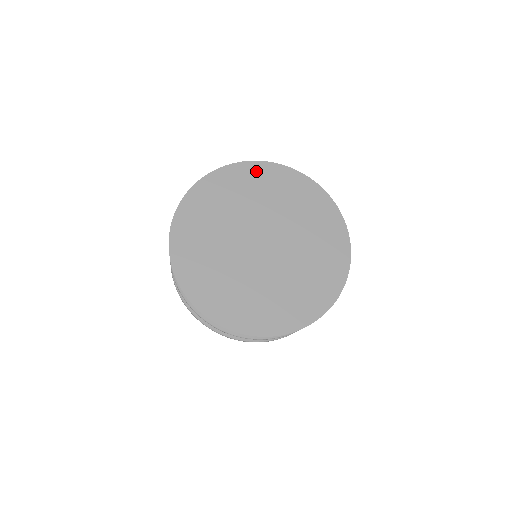
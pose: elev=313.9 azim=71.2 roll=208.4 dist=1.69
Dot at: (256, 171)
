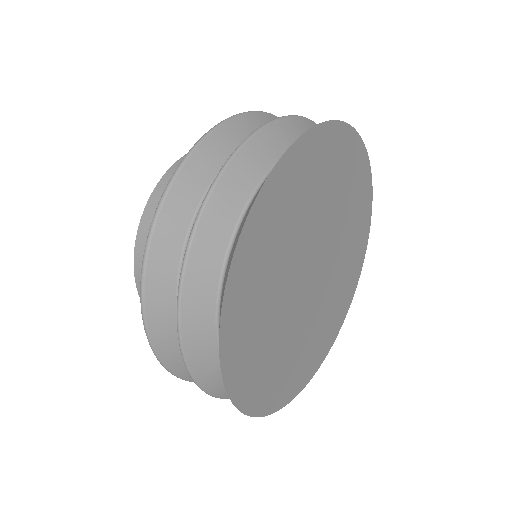
Dot at: (316, 148)
